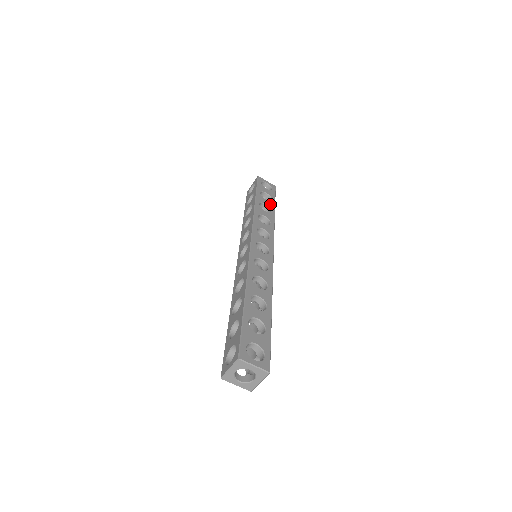
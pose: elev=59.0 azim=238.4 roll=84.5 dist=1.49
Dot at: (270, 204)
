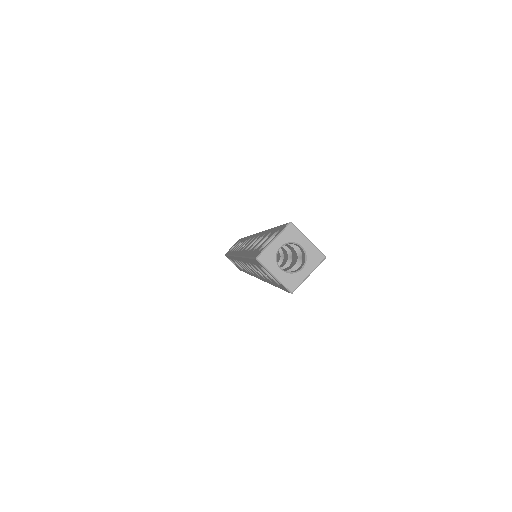
Dot at: occluded
